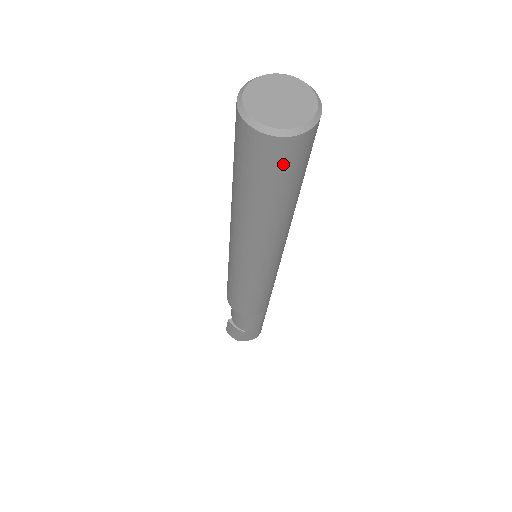
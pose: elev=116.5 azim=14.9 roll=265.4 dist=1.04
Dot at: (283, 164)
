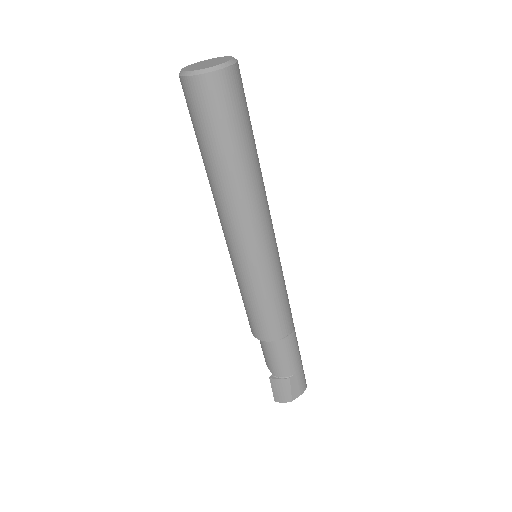
Dot at: (231, 99)
